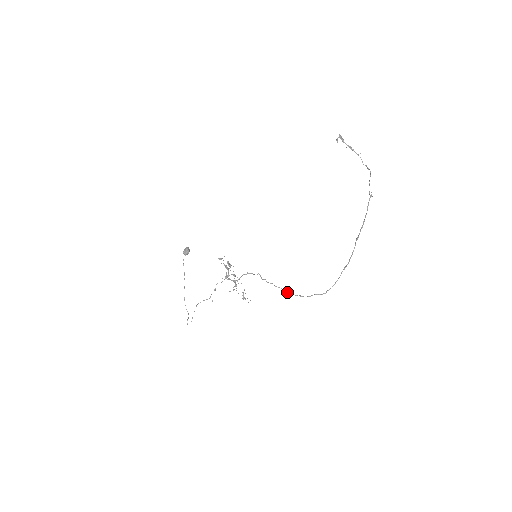
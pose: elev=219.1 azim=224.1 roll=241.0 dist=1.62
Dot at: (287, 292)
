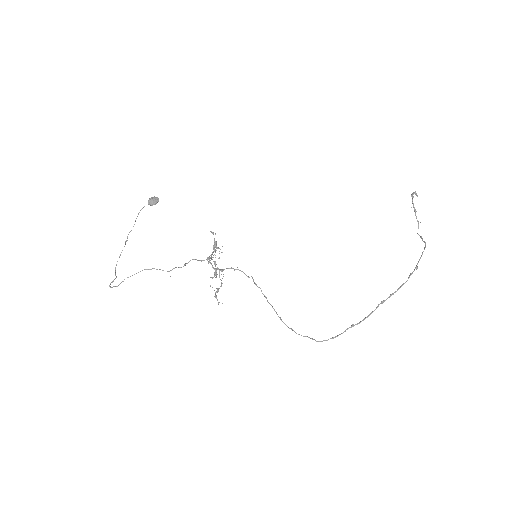
Dot at: (280, 317)
